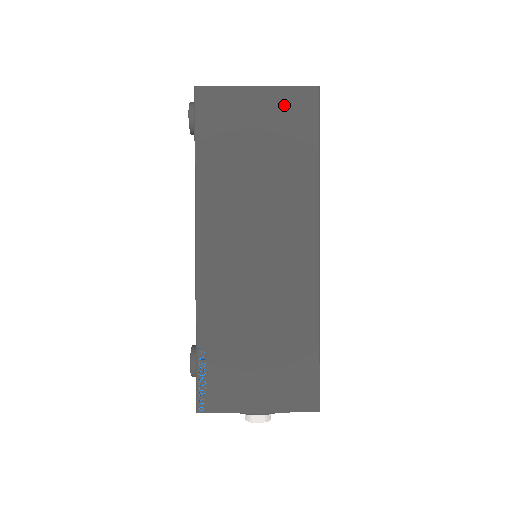
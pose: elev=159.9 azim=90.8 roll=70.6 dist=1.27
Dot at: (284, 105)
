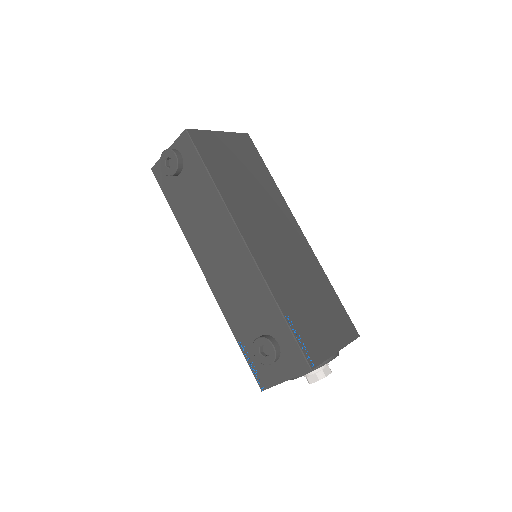
Dot at: (239, 144)
